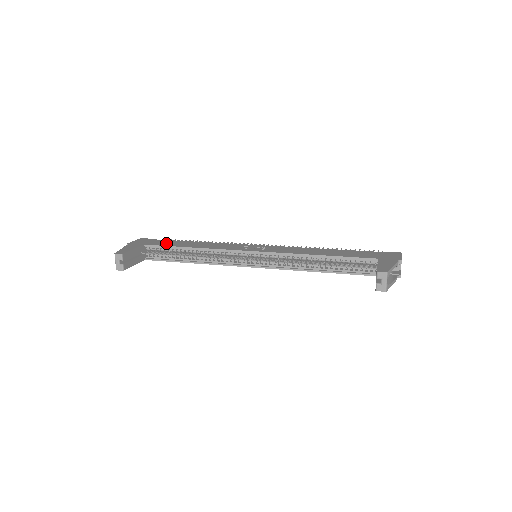
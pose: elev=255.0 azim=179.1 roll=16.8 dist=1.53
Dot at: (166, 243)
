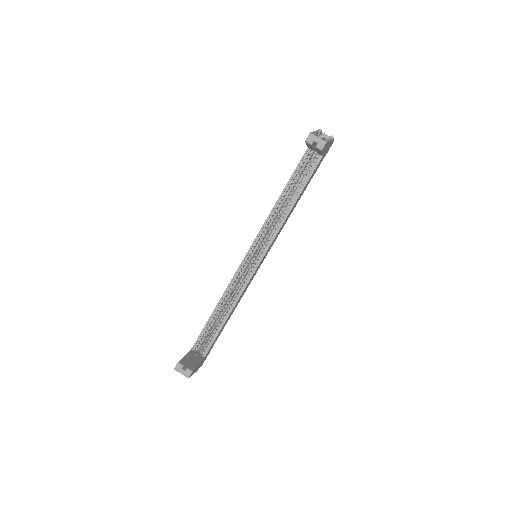
Dot at: occluded
